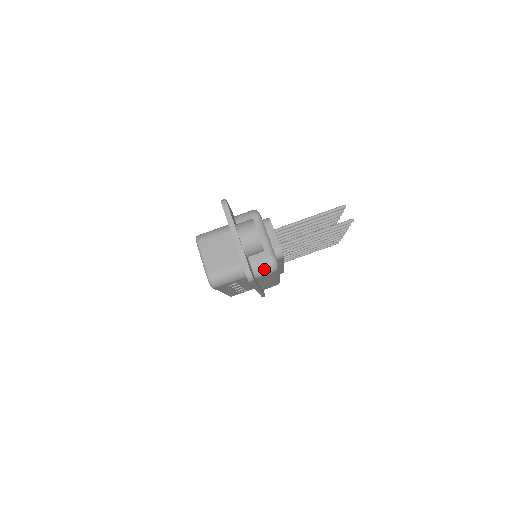
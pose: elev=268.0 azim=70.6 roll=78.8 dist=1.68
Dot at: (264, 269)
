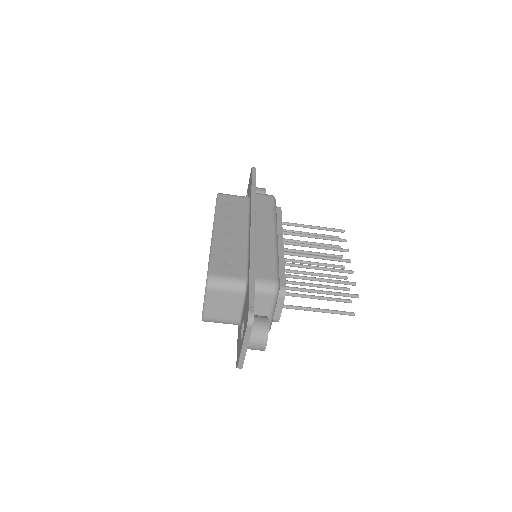
Dot at: occluded
